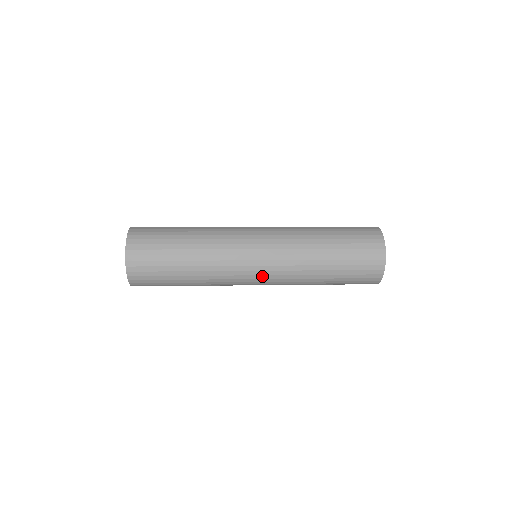
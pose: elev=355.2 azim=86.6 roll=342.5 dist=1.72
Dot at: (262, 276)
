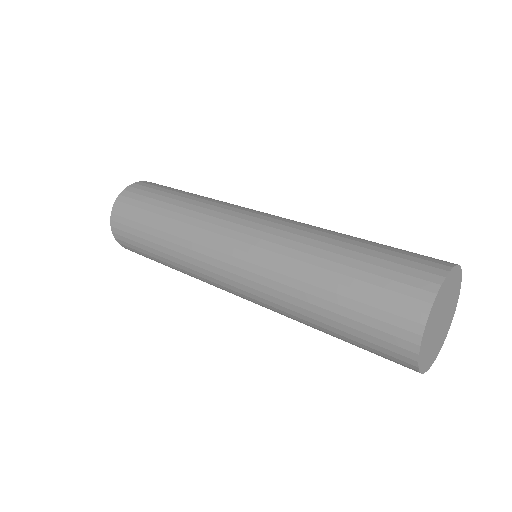
Dot at: occluded
